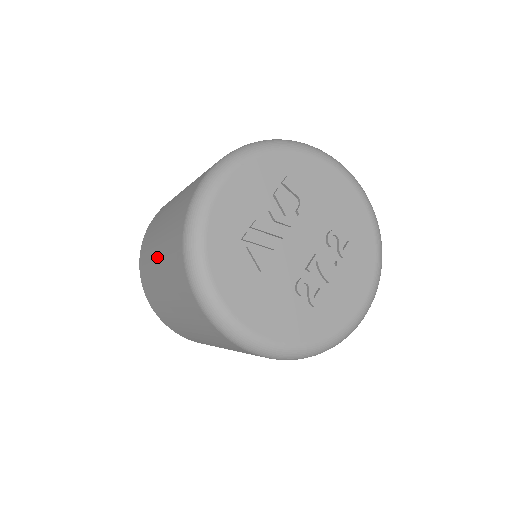
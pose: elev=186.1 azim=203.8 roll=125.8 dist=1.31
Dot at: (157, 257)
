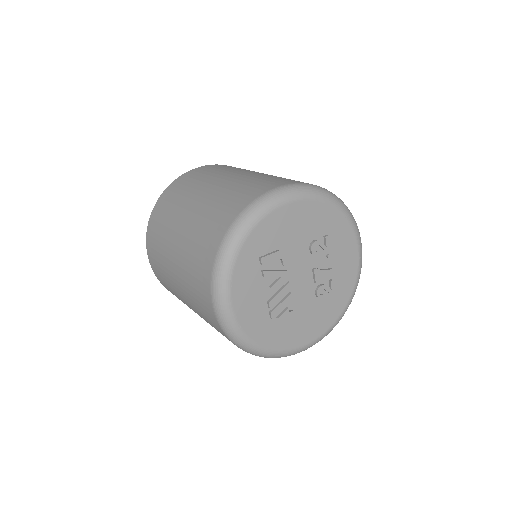
Dot at: occluded
